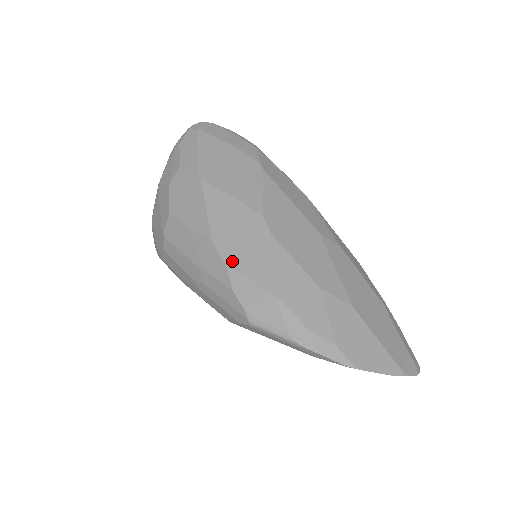
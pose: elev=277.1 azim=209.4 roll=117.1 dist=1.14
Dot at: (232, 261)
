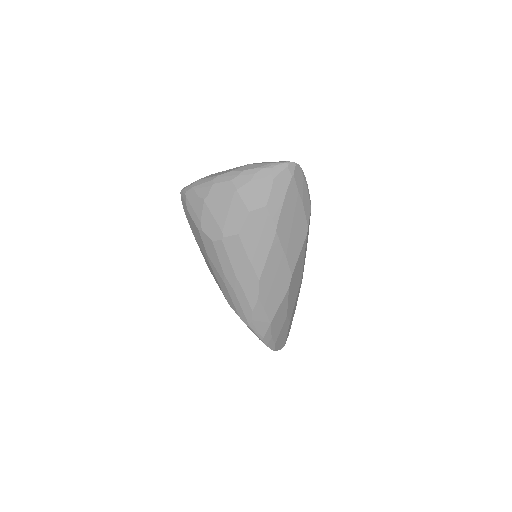
Dot at: (263, 297)
